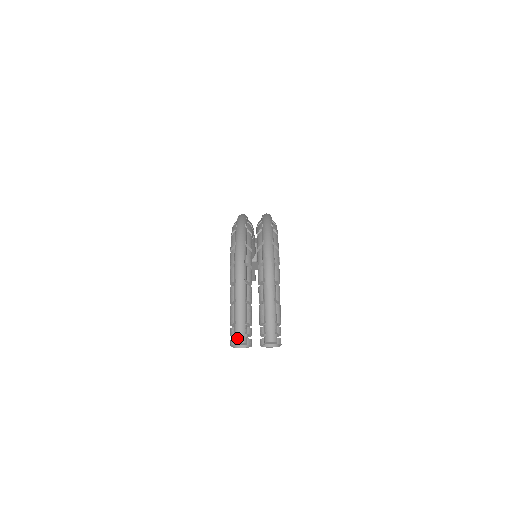
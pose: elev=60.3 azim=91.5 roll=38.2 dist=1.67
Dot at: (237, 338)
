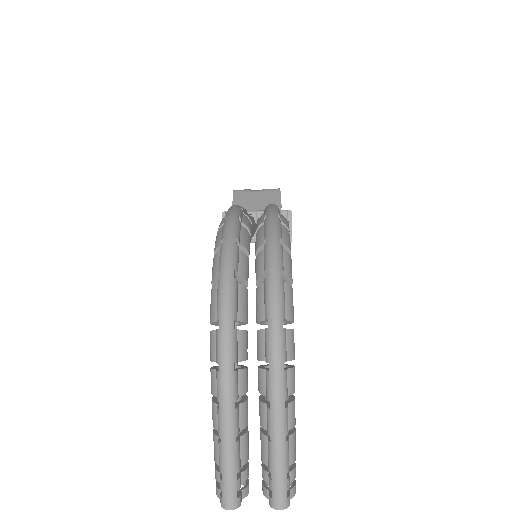
Dot at: (225, 503)
